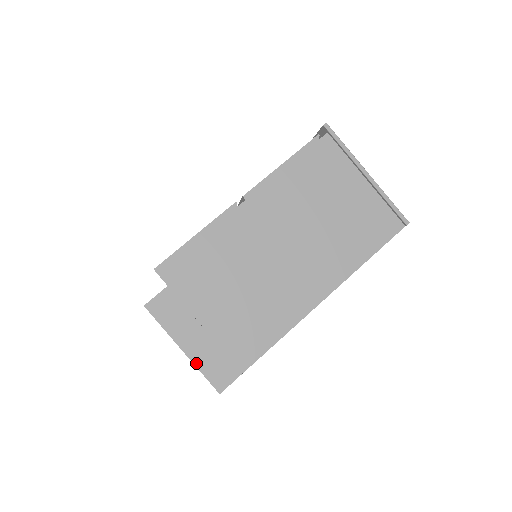
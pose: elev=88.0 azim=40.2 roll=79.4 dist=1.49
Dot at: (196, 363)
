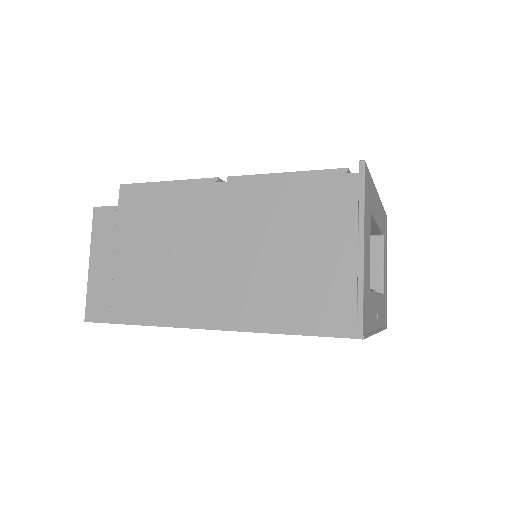
Dot at: (89, 282)
